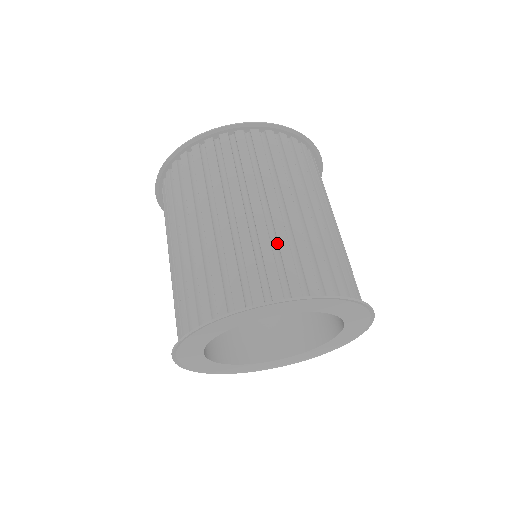
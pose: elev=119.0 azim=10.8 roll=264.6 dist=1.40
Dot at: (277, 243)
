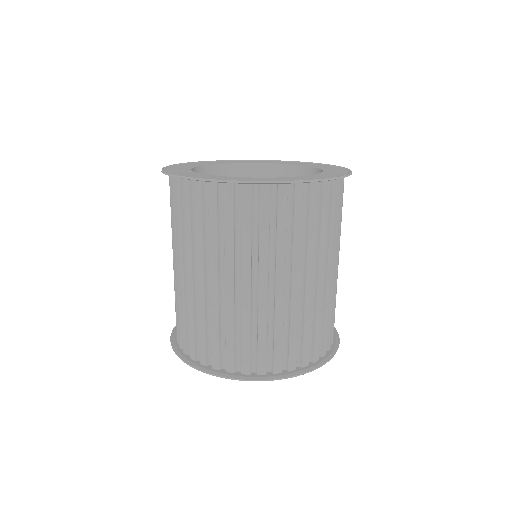
Dot at: (314, 314)
